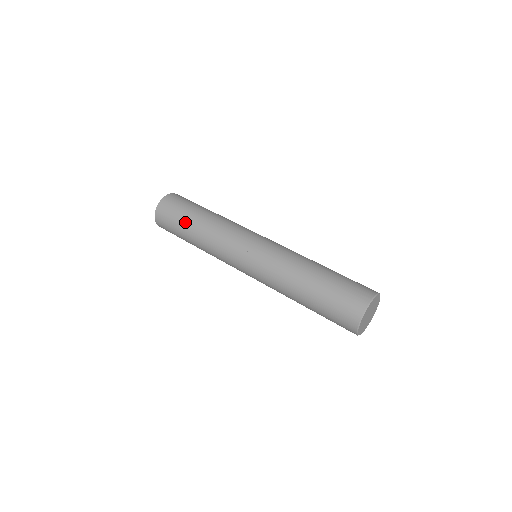
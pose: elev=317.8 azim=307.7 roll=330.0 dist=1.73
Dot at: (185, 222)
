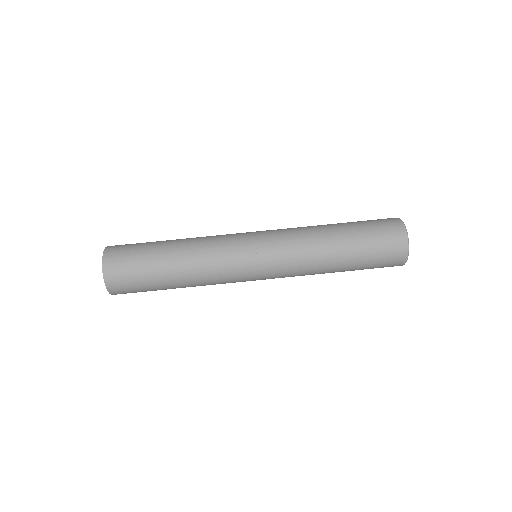
Dot at: (160, 286)
